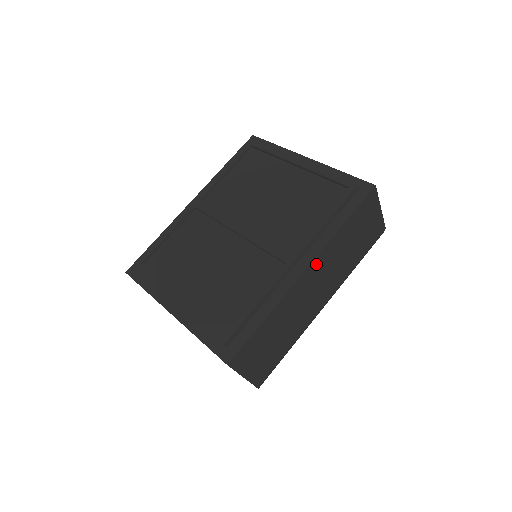
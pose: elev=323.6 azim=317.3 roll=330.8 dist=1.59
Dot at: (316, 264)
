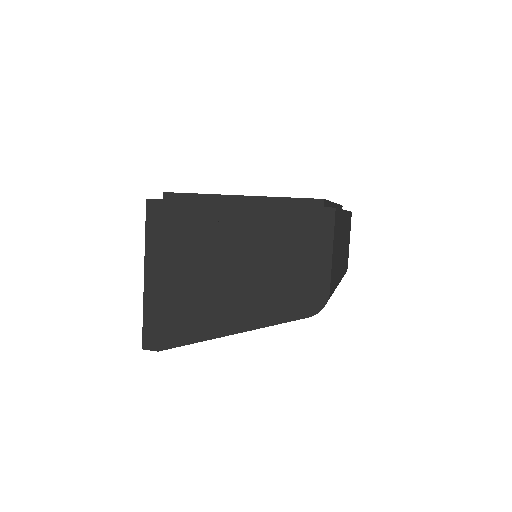
Dot at: (345, 218)
